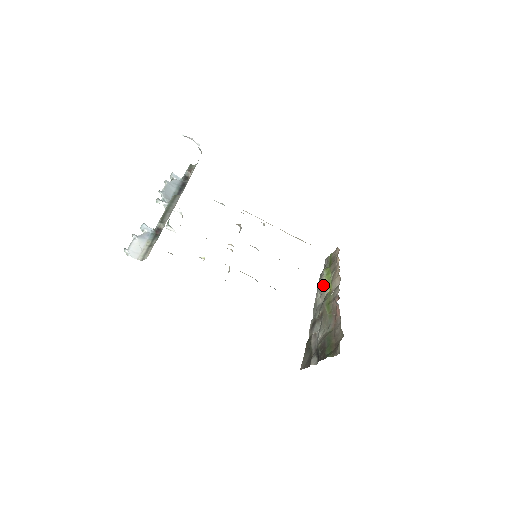
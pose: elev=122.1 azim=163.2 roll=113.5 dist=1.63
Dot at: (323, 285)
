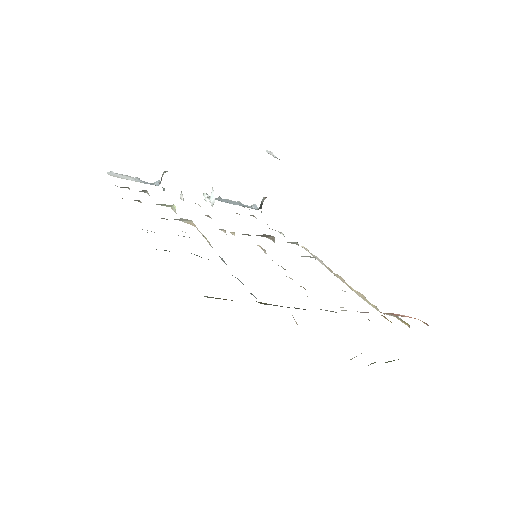
Dot at: occluded
